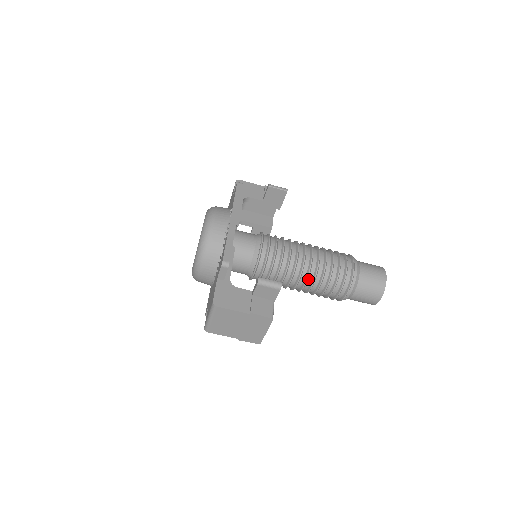
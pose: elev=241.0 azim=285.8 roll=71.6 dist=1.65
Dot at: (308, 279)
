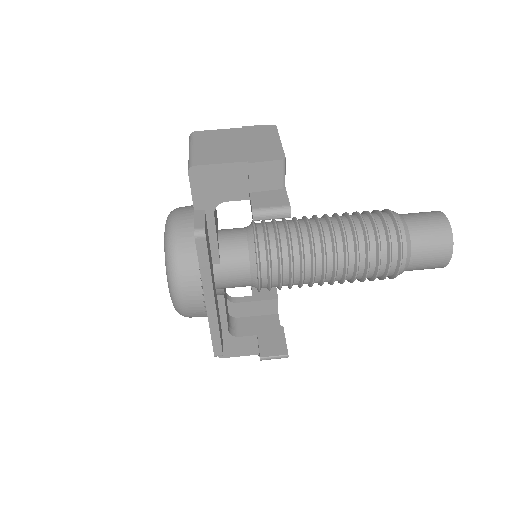
Dot at: occluded
